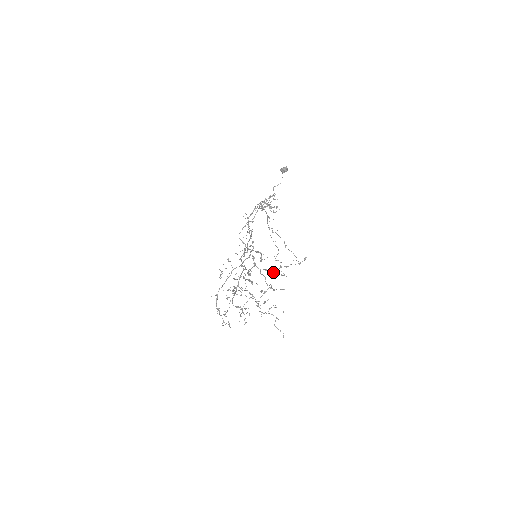
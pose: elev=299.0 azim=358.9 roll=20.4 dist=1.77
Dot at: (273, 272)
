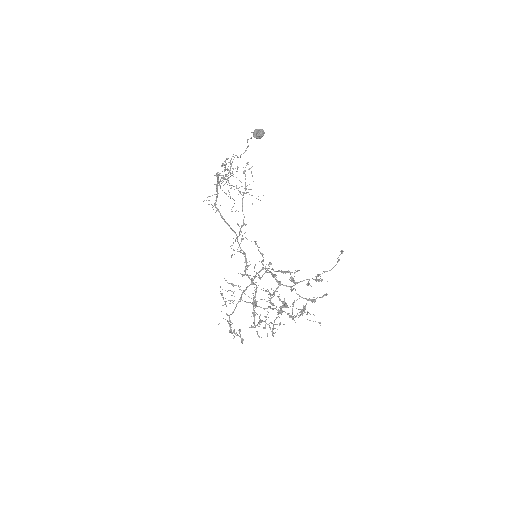
Dot at: (308, 284)
